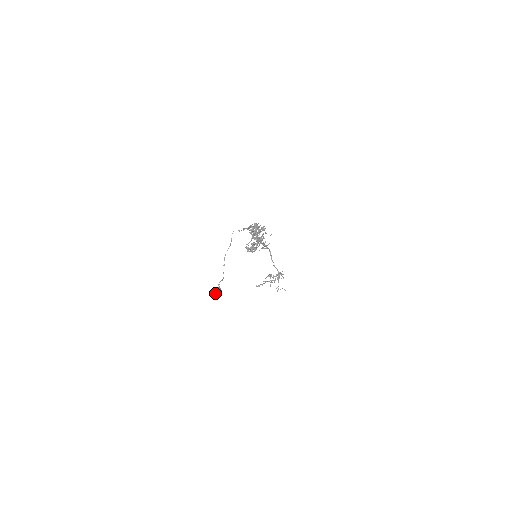
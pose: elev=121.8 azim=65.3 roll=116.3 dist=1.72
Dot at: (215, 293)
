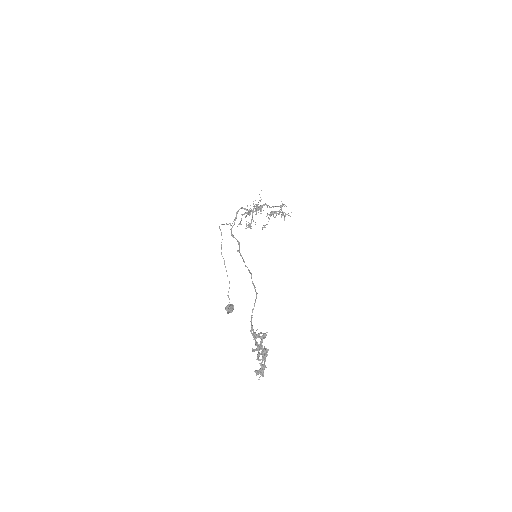
Dot at: (228, 313)
